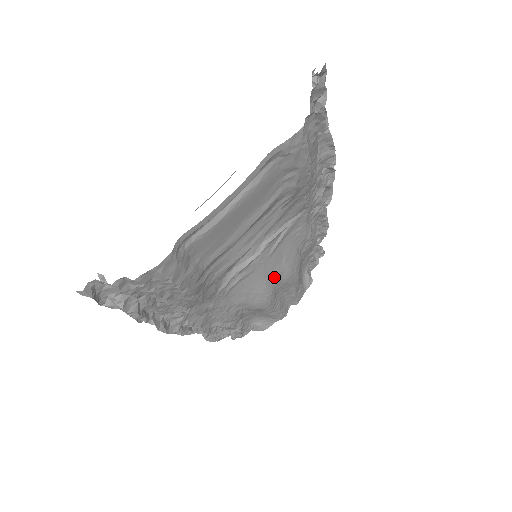
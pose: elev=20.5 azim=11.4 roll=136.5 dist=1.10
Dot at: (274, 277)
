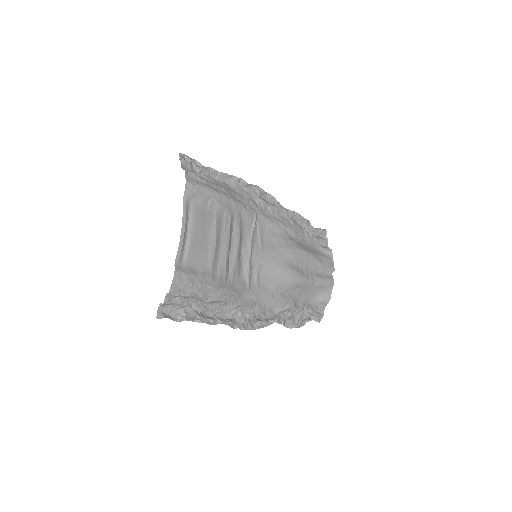
Dot at: (280, 259)
